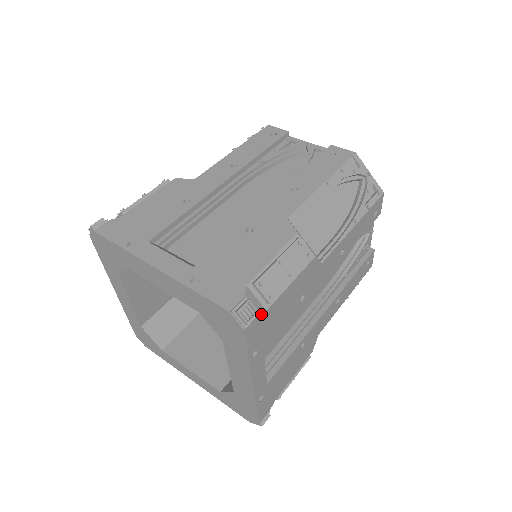
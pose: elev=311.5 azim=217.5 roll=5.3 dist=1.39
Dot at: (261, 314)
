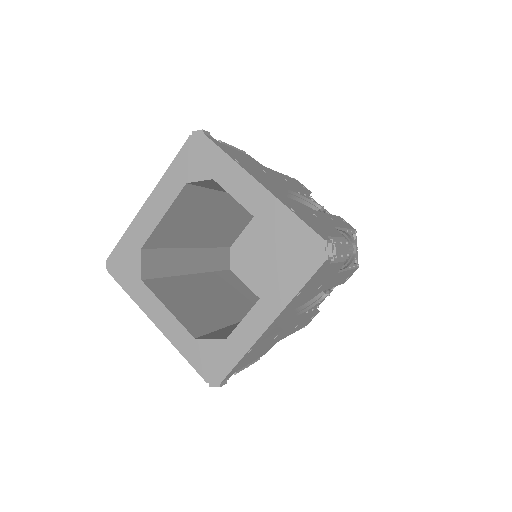
Dot at: occluded
